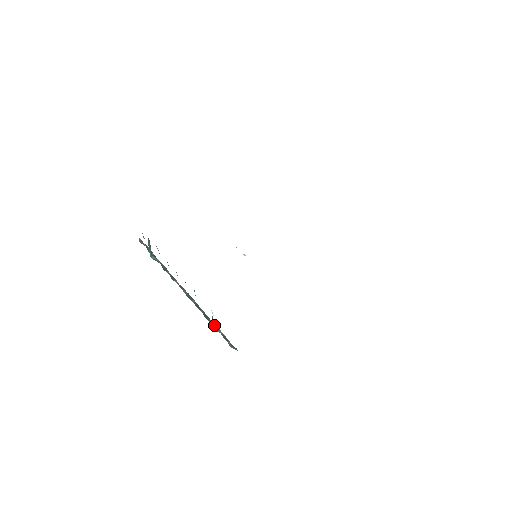
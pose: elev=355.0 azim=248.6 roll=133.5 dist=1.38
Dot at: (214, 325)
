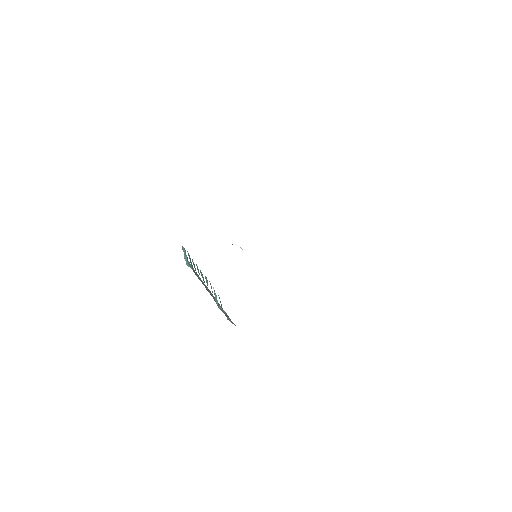
Dot at: (221, 308)
